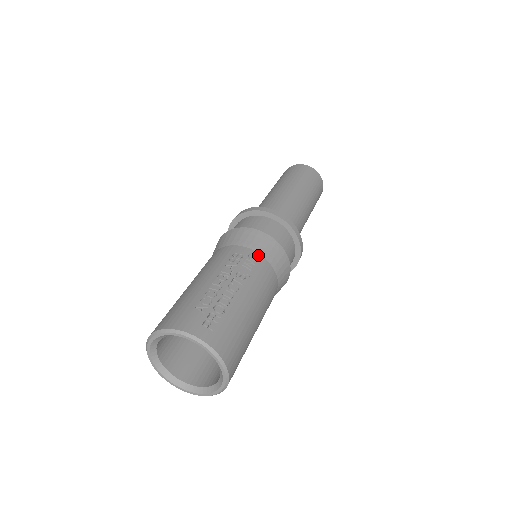
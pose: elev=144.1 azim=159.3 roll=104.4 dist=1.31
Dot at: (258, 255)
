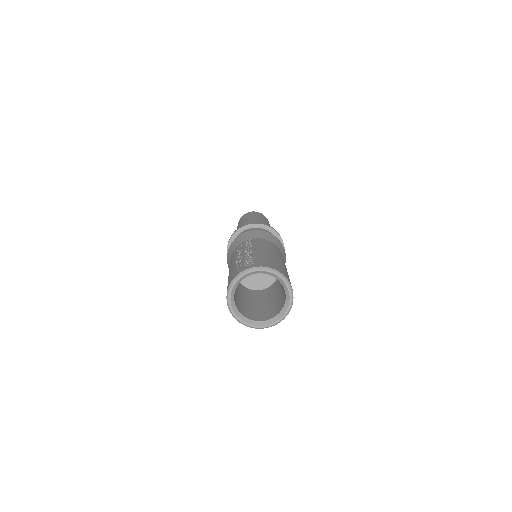
Dot at: (250, 240)
